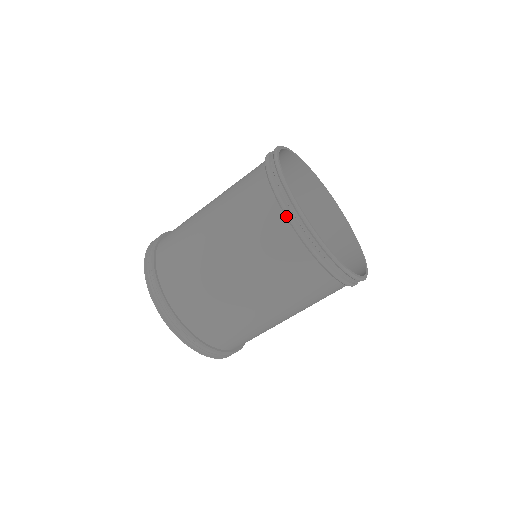
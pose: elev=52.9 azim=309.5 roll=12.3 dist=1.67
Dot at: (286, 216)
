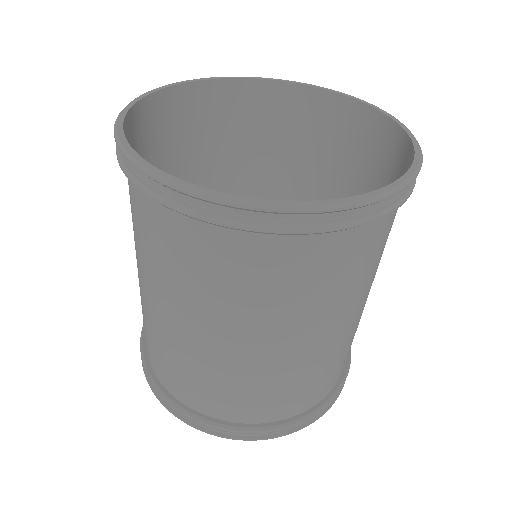
Dot at: (244, 231)
